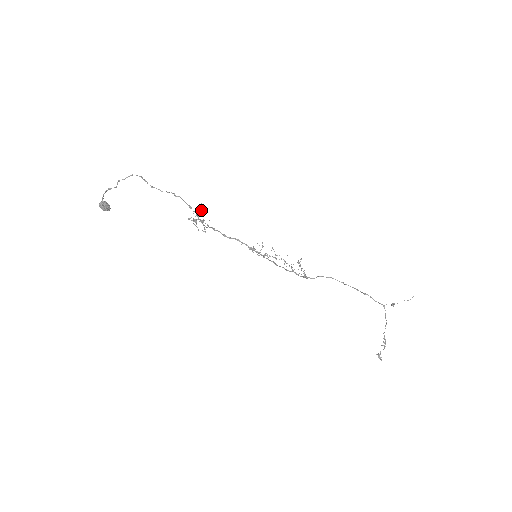
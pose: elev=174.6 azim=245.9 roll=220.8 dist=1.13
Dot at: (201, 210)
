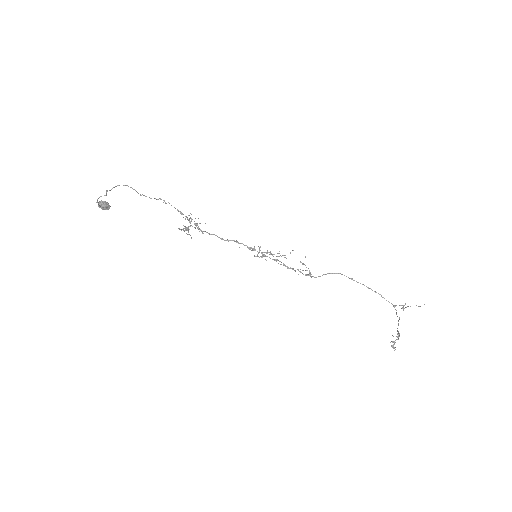
Dot at: (191, 218)
